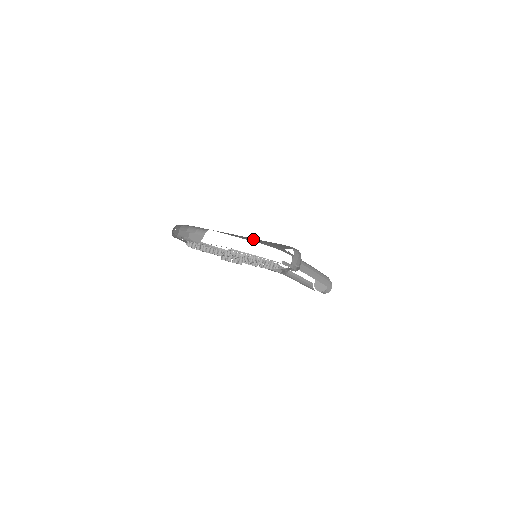
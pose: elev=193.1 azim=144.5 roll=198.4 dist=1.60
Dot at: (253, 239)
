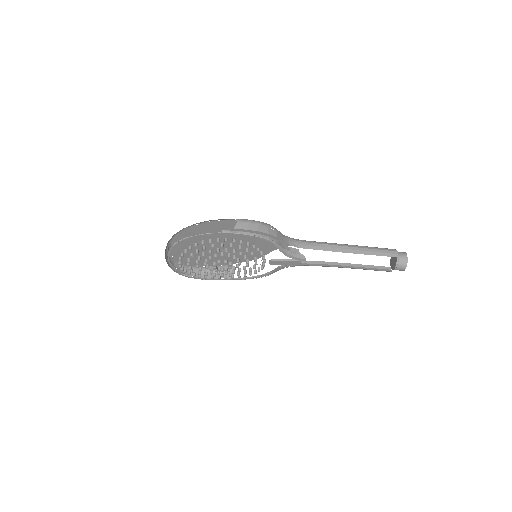
Dot at: occluded
